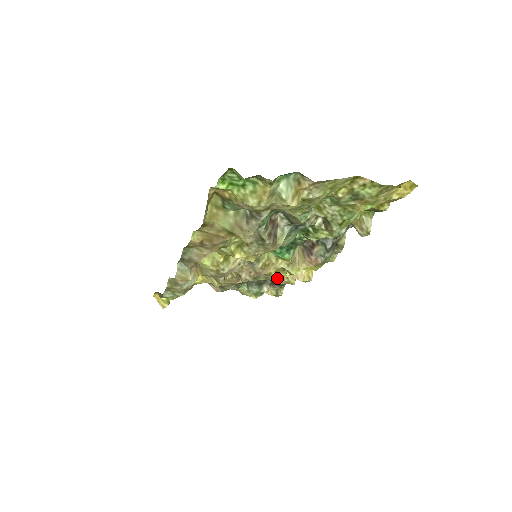
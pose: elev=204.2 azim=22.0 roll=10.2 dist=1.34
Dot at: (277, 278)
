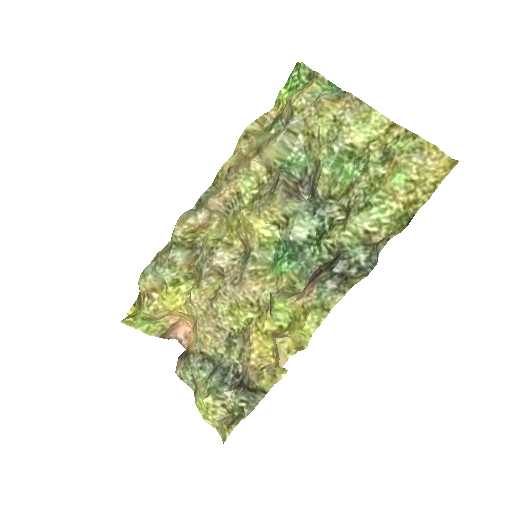
Dot at: (252, 356)
